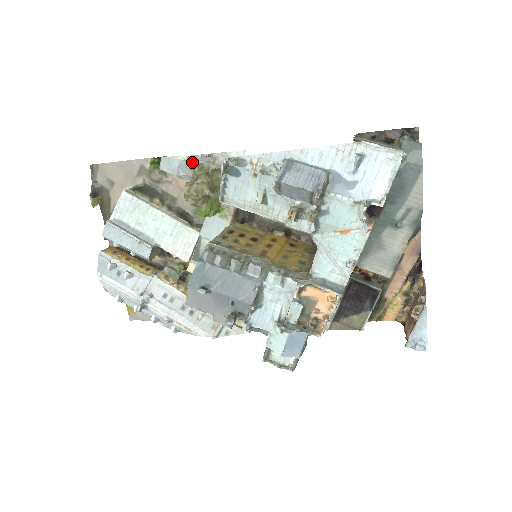
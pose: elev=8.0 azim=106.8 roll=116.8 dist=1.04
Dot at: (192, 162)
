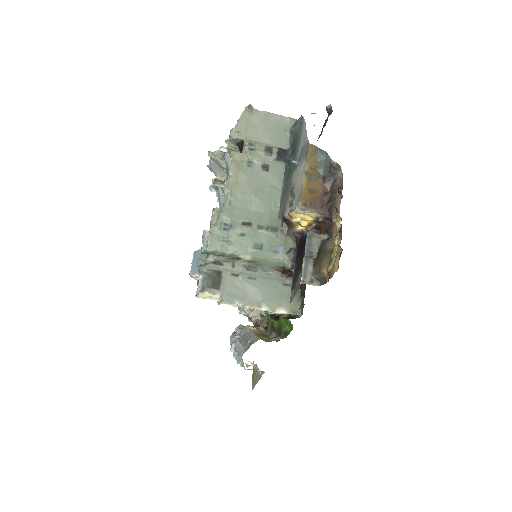
Dot at: occluded
